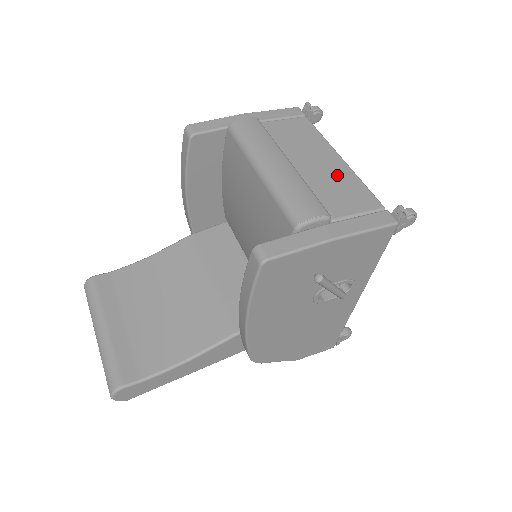
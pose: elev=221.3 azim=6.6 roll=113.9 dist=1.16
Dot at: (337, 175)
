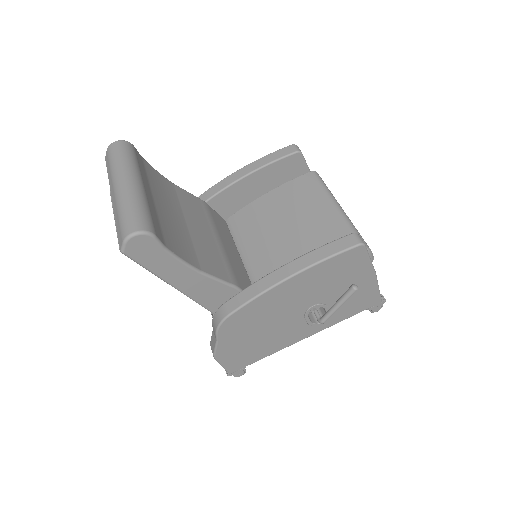
Dot at: occluded
